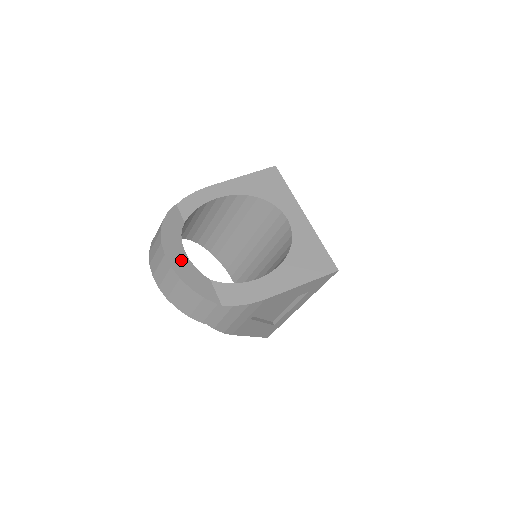
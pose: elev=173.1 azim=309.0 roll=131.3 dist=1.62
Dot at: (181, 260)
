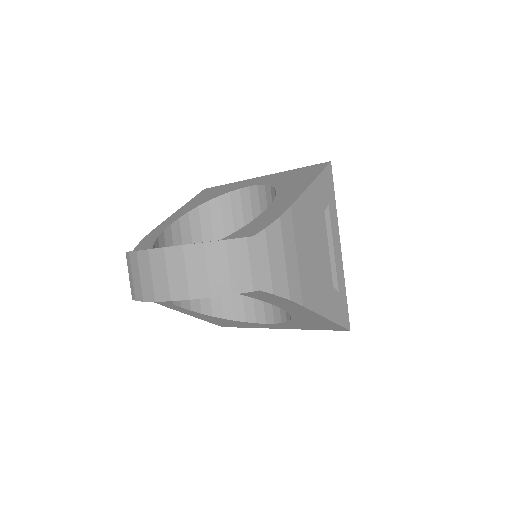
Dot at: occluded
